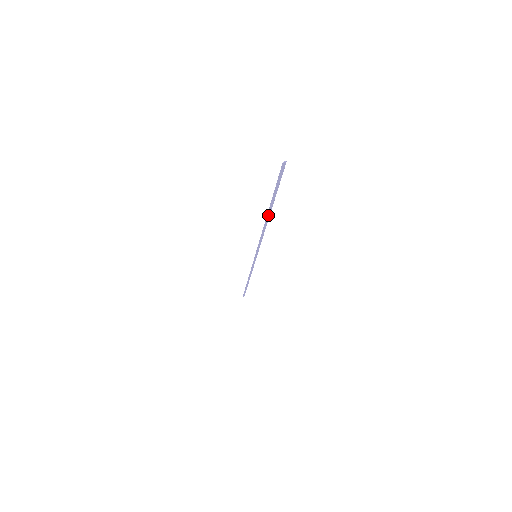
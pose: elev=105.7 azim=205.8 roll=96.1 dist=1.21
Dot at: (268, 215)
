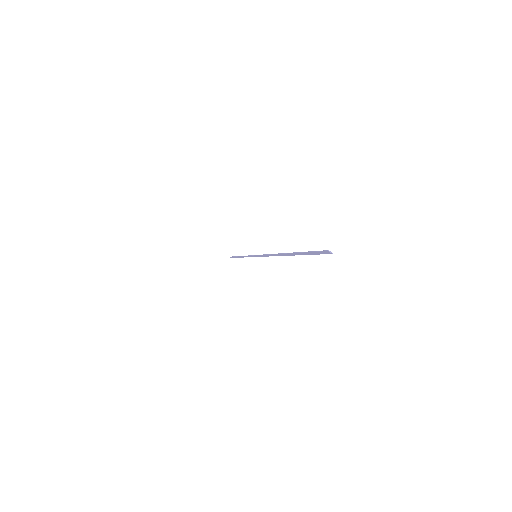
Dot at: (285, 254)
